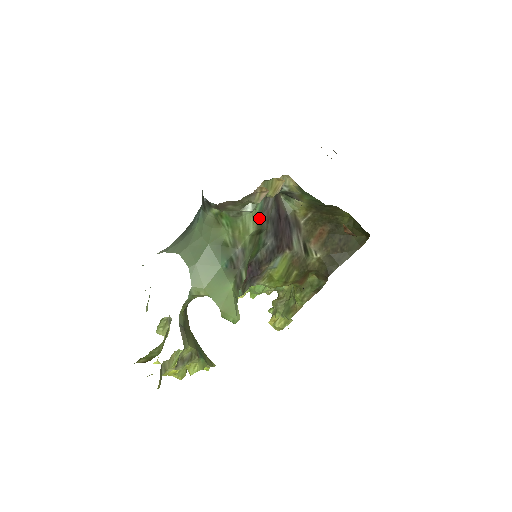
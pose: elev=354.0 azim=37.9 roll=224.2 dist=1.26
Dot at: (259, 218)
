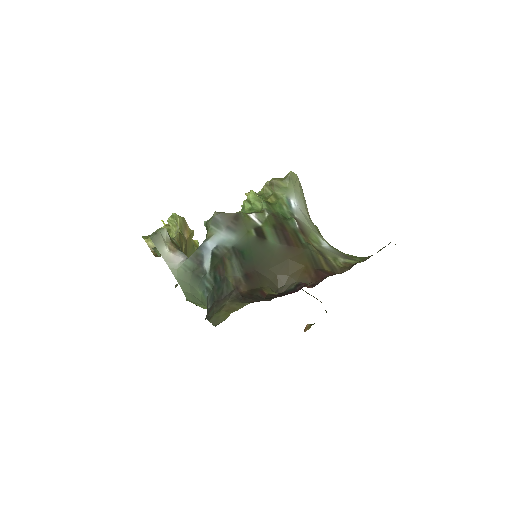
Dot at: occluded
